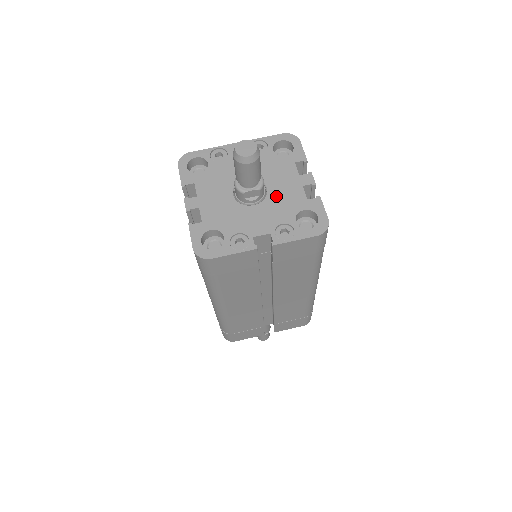
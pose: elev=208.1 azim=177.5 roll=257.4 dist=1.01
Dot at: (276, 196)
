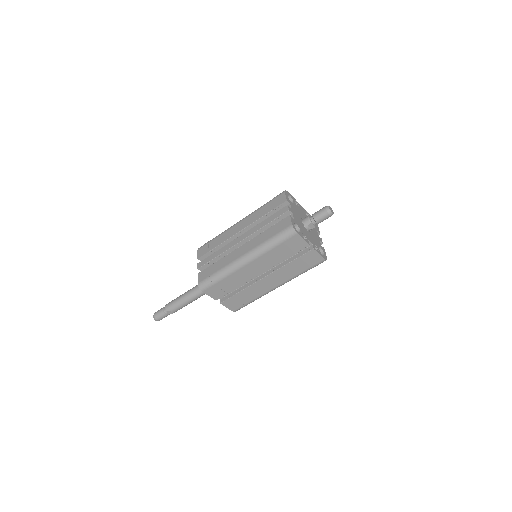
Dot at: (313, 235)
